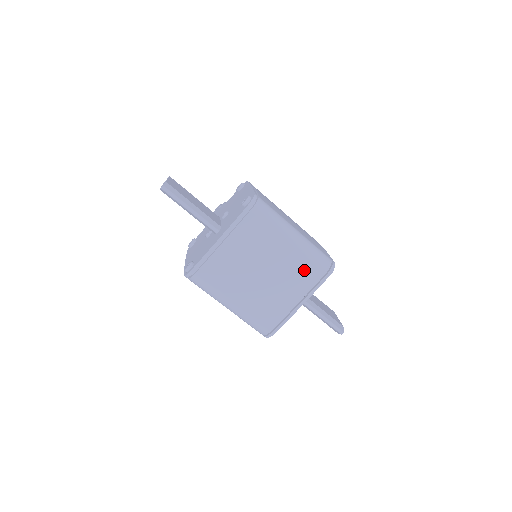
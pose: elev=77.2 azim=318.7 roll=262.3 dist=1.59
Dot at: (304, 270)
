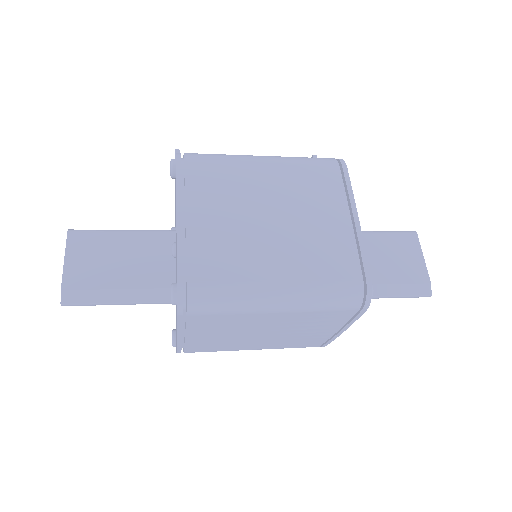
Dot at: (321, 318)
